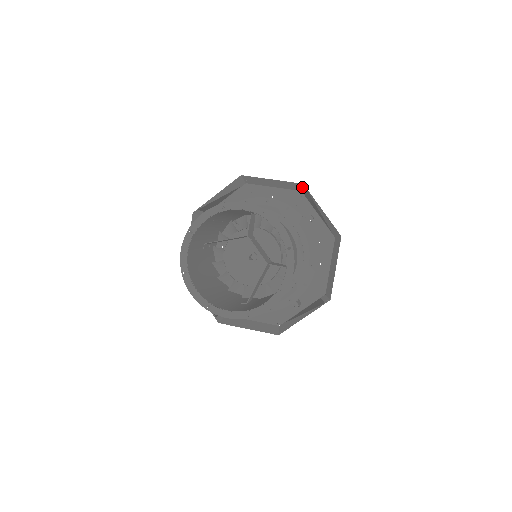
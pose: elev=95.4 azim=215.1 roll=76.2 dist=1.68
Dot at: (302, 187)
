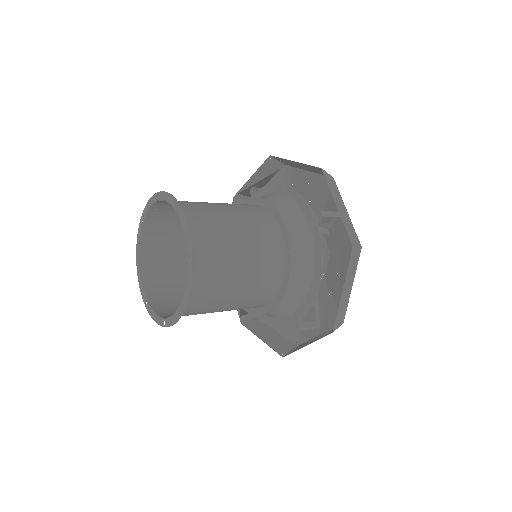
Dot at: (326, 172)
